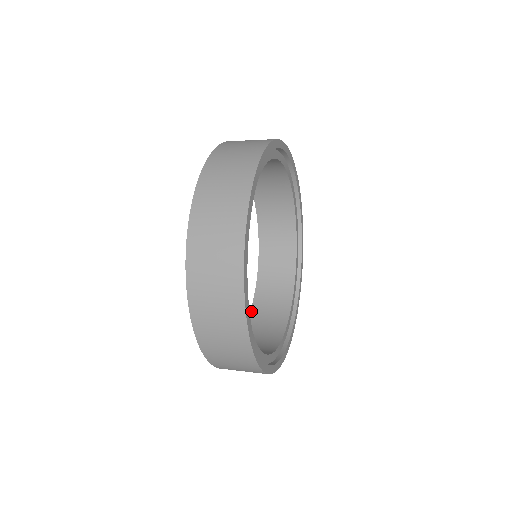
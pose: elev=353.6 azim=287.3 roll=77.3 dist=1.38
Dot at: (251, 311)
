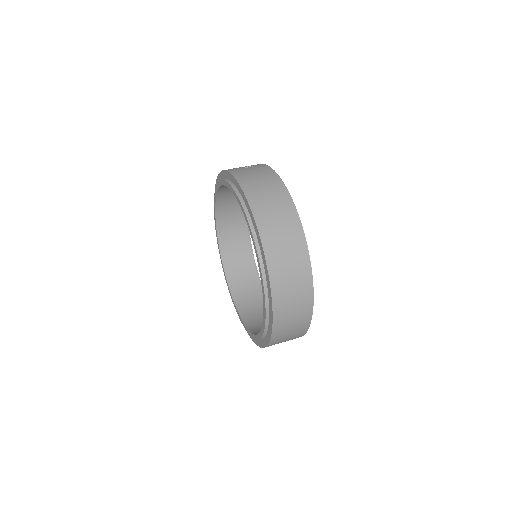
Dot at: (217, 226)
